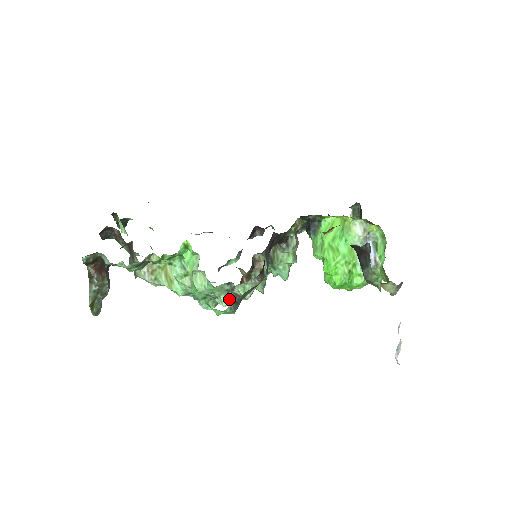
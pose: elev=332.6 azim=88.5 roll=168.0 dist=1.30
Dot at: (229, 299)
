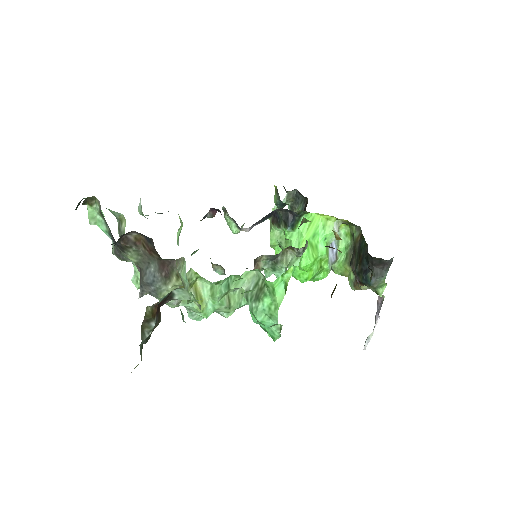
Dot at: occluded
